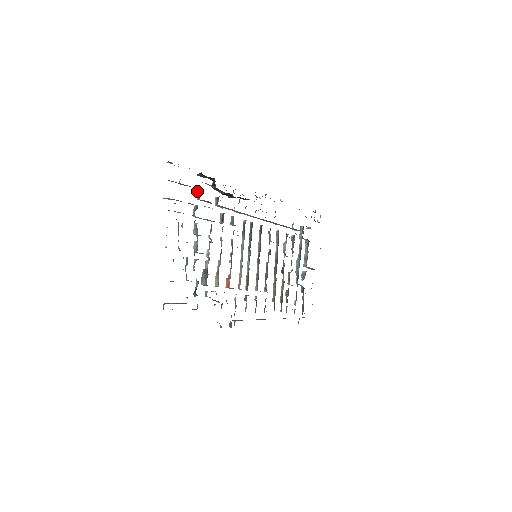
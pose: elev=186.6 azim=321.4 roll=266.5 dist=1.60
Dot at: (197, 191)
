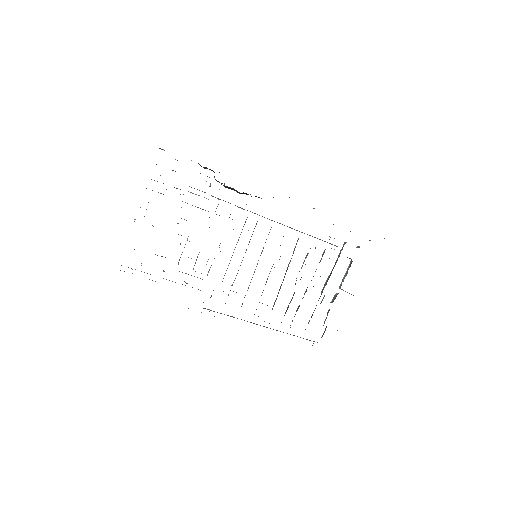
Dot at: occluded
